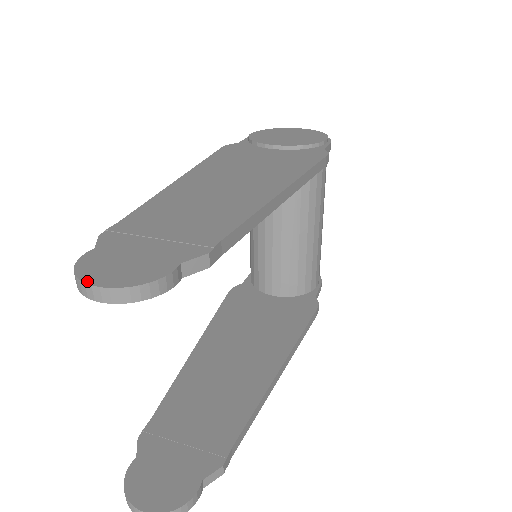
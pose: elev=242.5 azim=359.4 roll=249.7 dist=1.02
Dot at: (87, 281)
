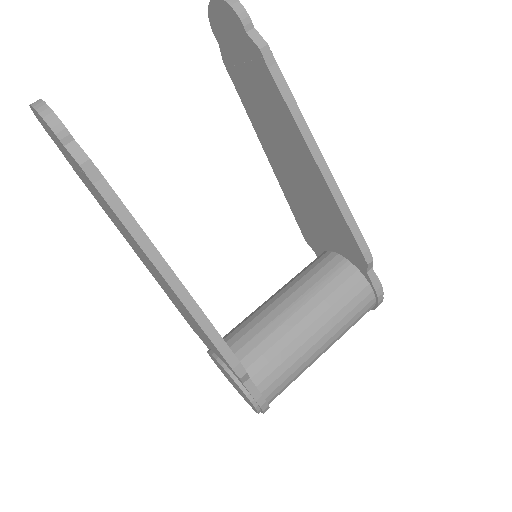
Dot at: out of frame
